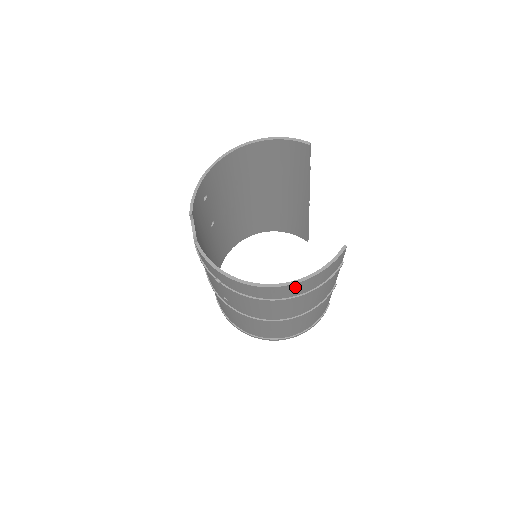
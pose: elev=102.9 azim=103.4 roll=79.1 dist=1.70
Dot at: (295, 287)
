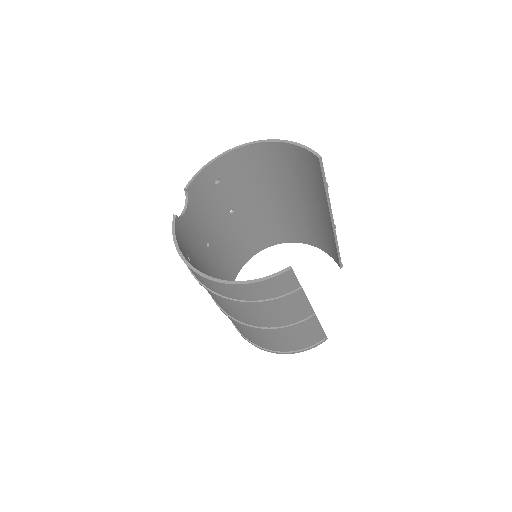
Dot at: (230, 288)
